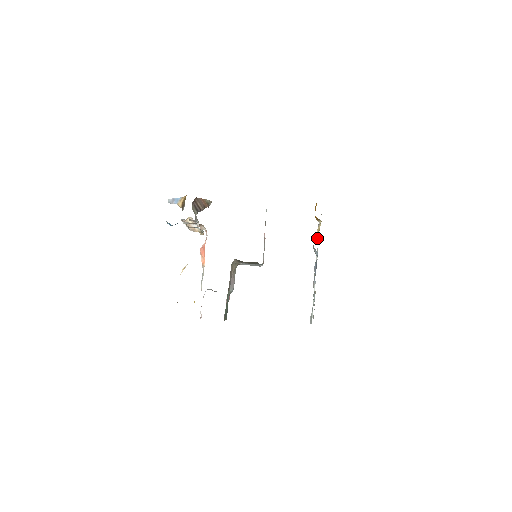
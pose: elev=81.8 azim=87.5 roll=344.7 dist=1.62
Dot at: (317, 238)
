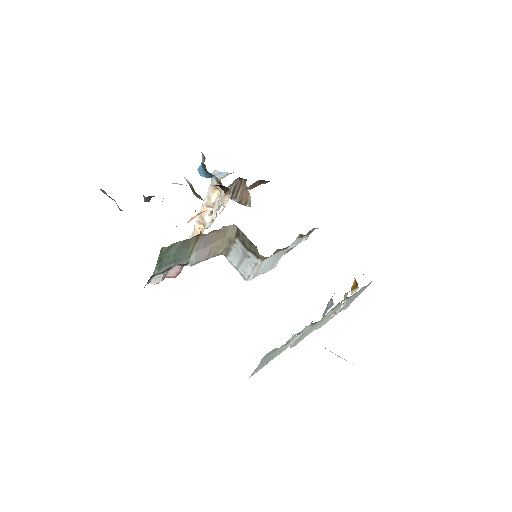
Dot at: occluded
